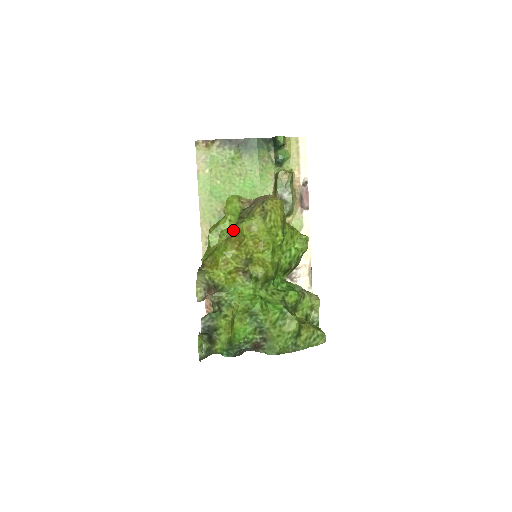
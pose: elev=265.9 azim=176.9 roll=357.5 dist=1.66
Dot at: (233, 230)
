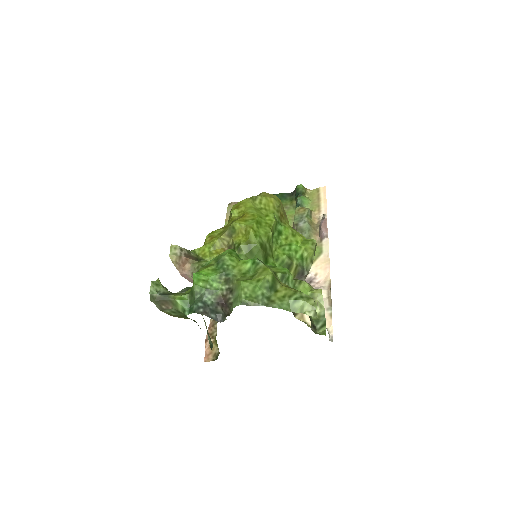
Dot at: occluded
